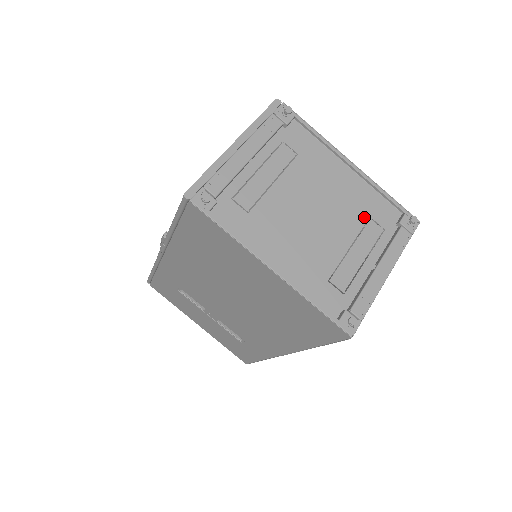
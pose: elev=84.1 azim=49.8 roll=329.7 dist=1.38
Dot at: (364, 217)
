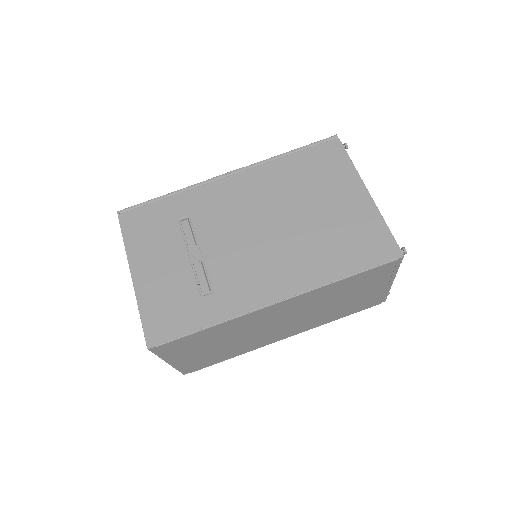
Dot at: occluded
